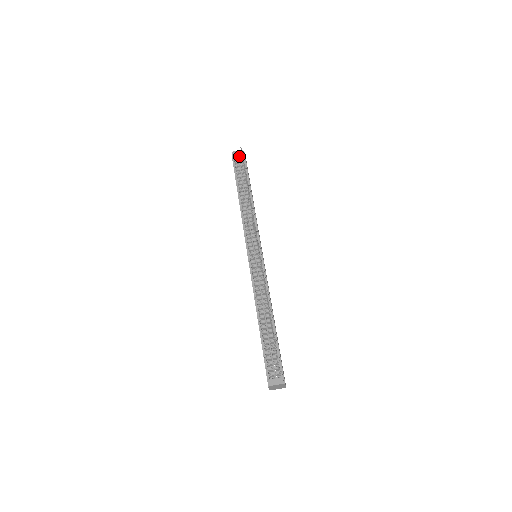
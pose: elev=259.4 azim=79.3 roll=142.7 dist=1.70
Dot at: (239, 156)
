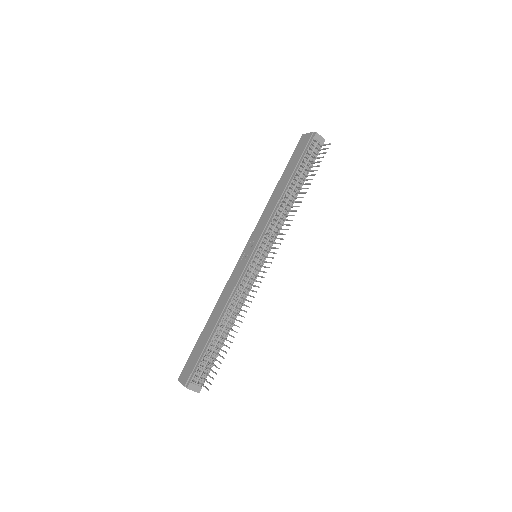
Dot at: (317, 142)
